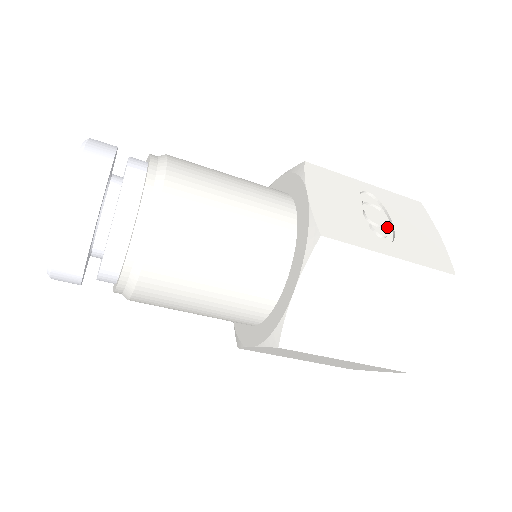
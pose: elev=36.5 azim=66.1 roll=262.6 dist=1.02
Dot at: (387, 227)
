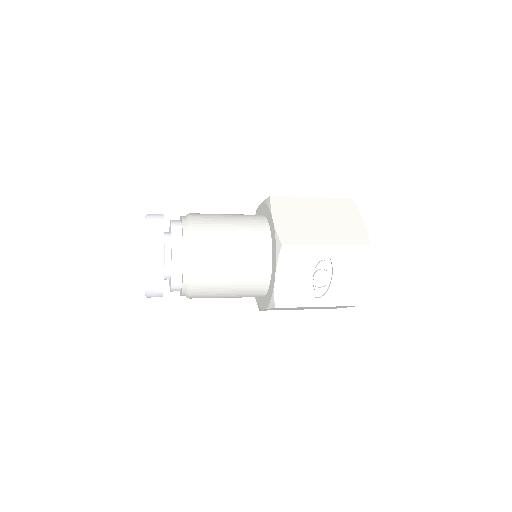
Dot at: (327, 281)
